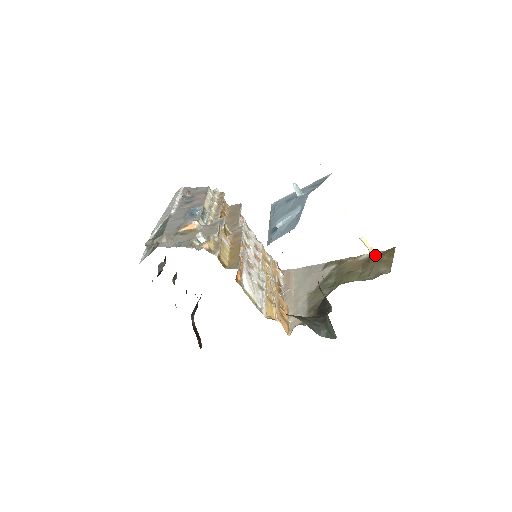
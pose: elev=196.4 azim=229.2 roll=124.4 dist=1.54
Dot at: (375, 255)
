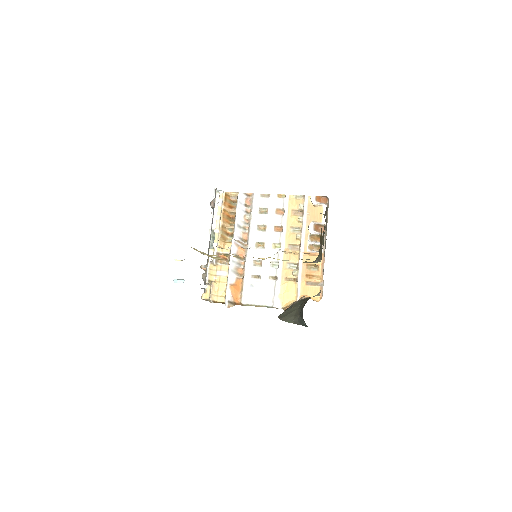
Dot at: occluded
